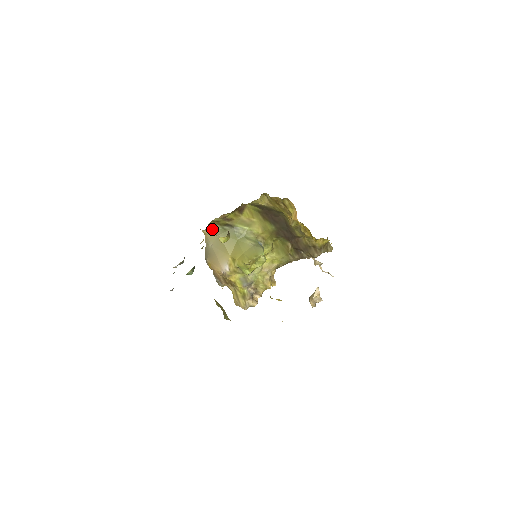
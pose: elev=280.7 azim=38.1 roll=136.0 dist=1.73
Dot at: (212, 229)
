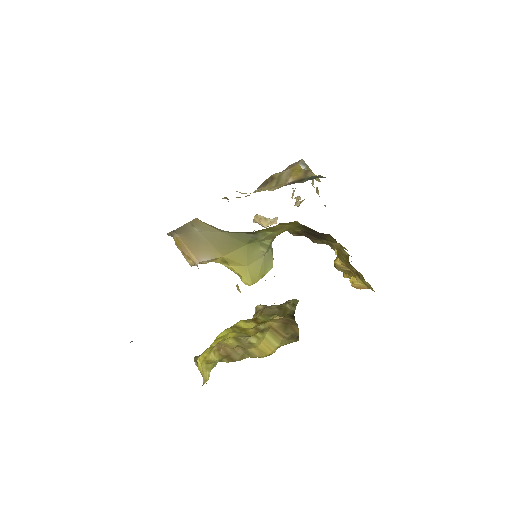
Dot at: occluded
